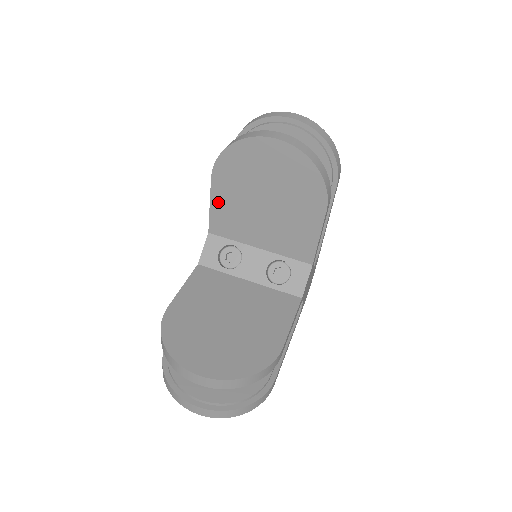
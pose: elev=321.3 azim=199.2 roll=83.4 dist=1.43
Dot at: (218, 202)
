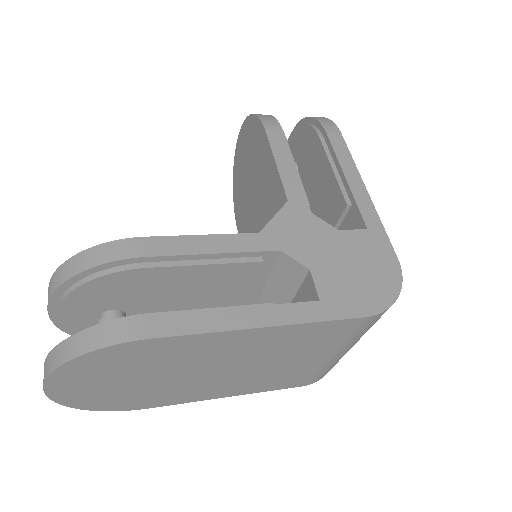
Dot at: occluded
